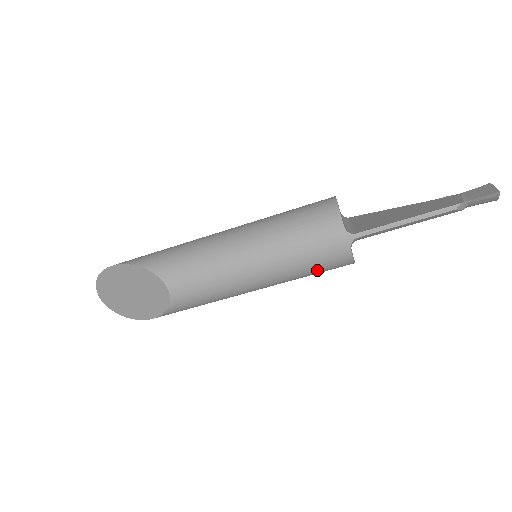
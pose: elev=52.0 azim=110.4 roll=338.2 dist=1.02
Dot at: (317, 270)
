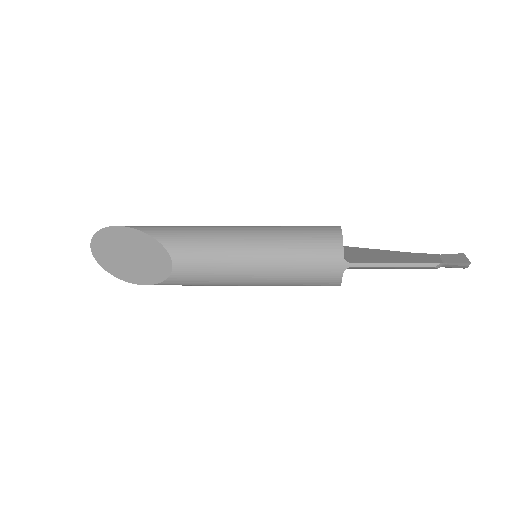
Dot at: (308, 284)
